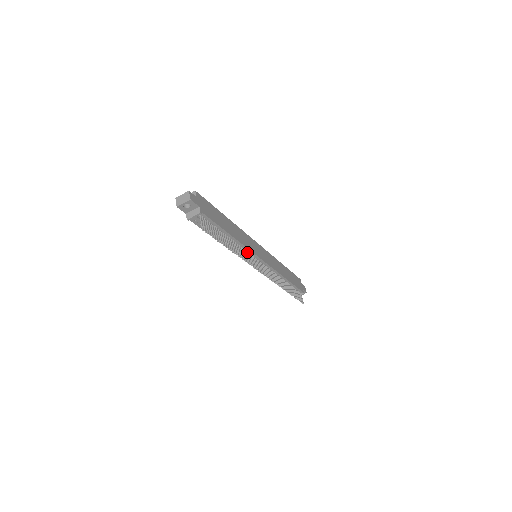
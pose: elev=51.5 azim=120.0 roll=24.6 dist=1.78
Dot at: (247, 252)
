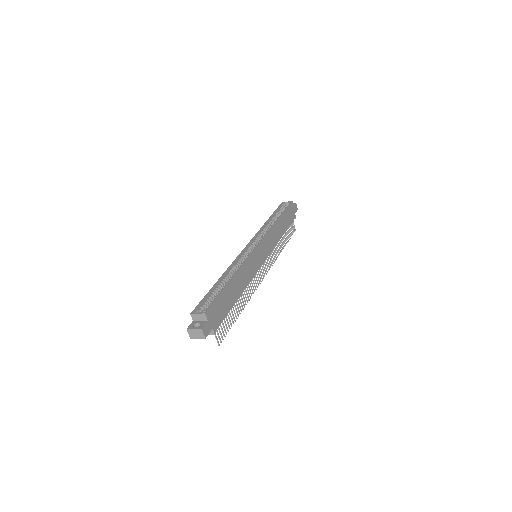
Dot at: (251, 279)
